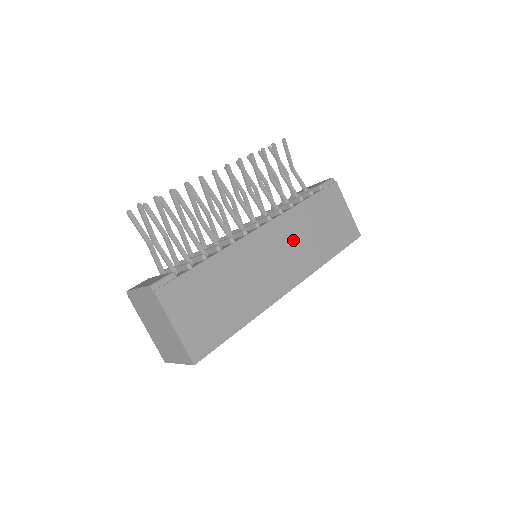
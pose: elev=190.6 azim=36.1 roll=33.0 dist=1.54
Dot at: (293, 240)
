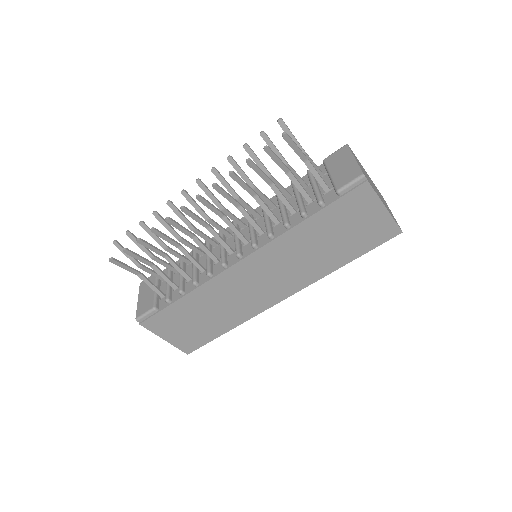
Dot at: (287, 261)
